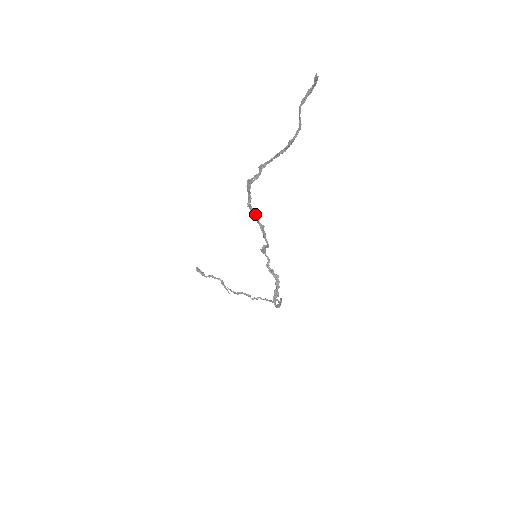
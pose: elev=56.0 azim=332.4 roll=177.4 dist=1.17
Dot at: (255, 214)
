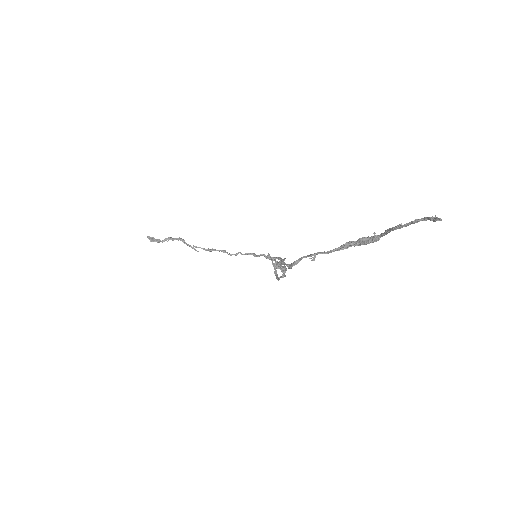
Dot at: occluded
